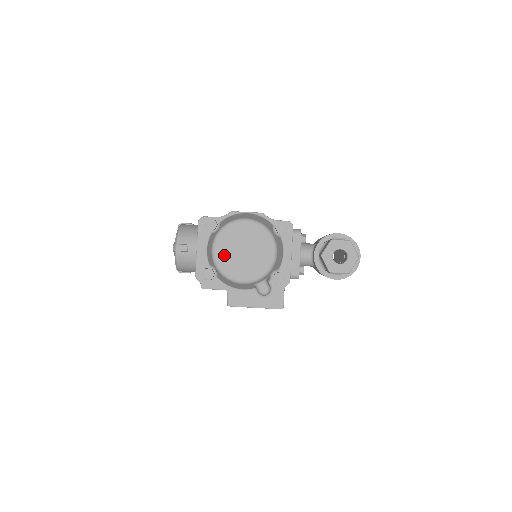
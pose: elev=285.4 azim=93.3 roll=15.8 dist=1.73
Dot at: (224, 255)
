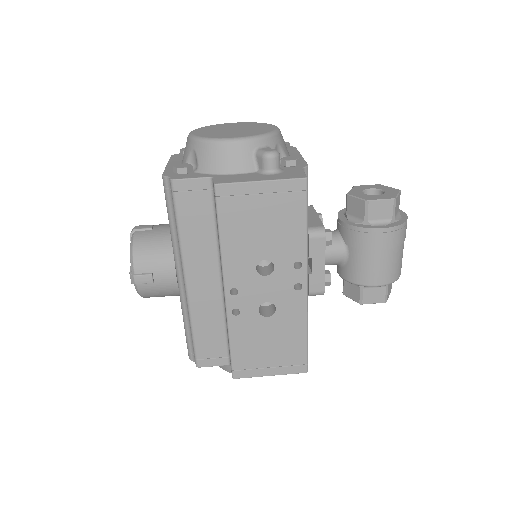
Dot at: (206, 132)
